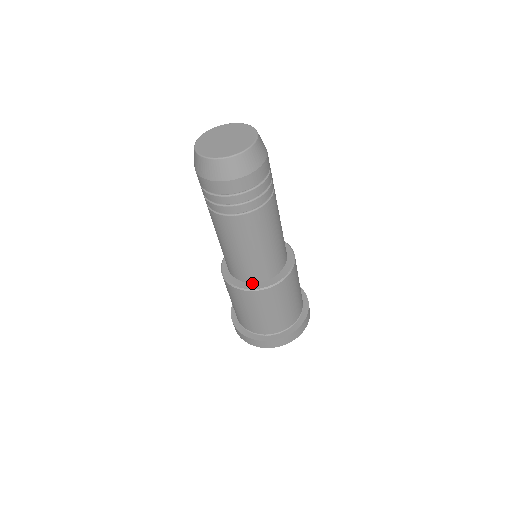
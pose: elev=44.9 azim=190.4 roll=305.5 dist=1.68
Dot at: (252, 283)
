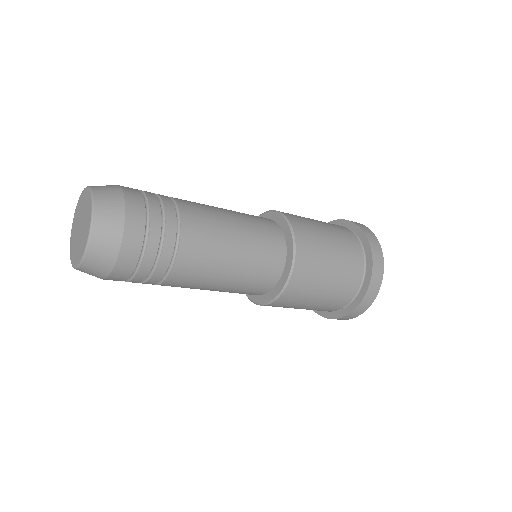
Dot at: (269, 292)
